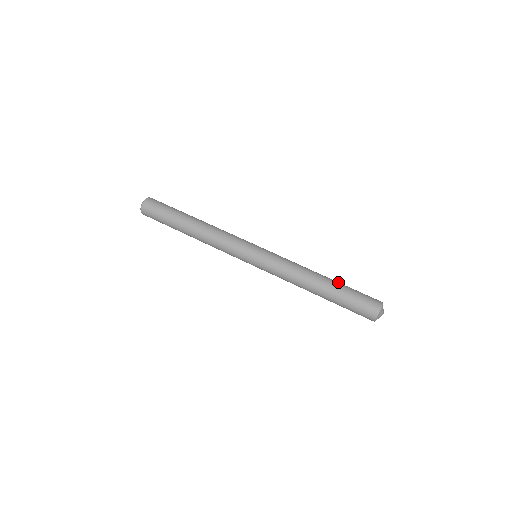
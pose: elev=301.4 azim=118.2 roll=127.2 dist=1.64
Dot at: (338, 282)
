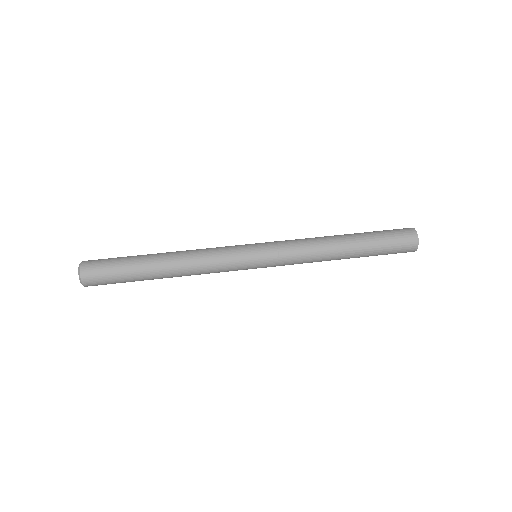
Dot at: (361, 236)
